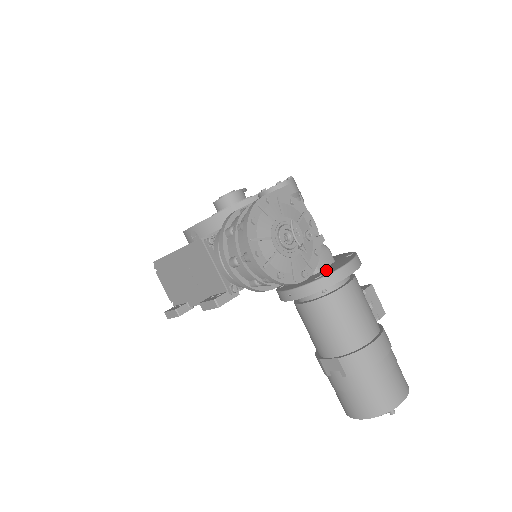
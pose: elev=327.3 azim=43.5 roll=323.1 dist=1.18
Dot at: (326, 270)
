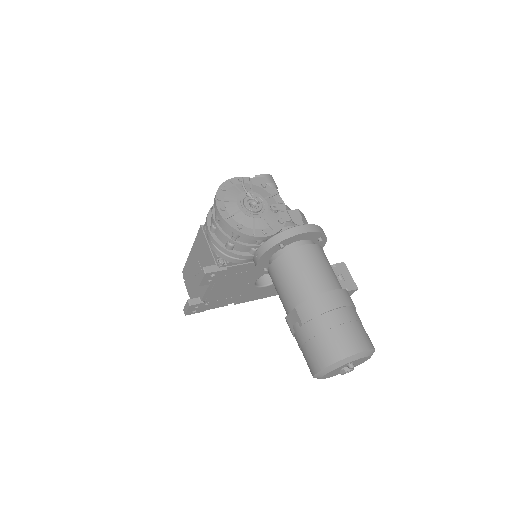
Dot at: occluded
